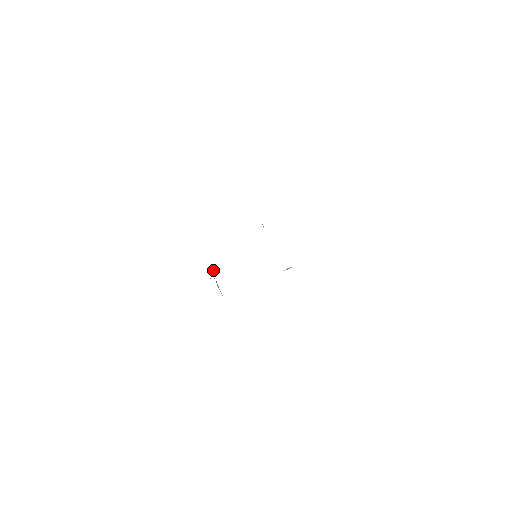
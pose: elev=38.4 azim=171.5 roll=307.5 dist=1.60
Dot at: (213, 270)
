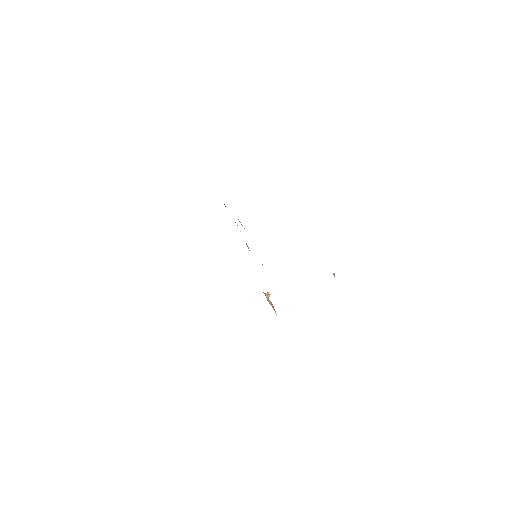
Dot at: (267, 292)
